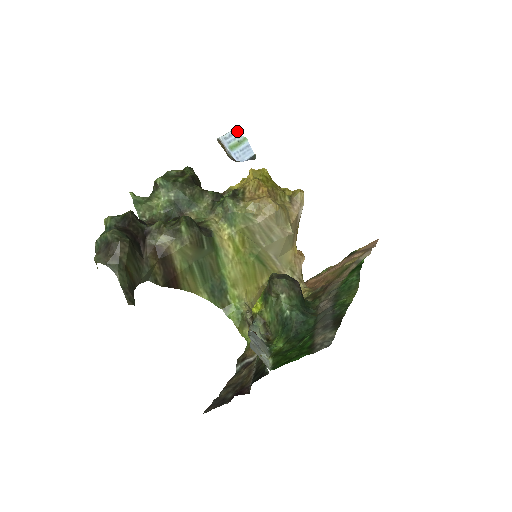
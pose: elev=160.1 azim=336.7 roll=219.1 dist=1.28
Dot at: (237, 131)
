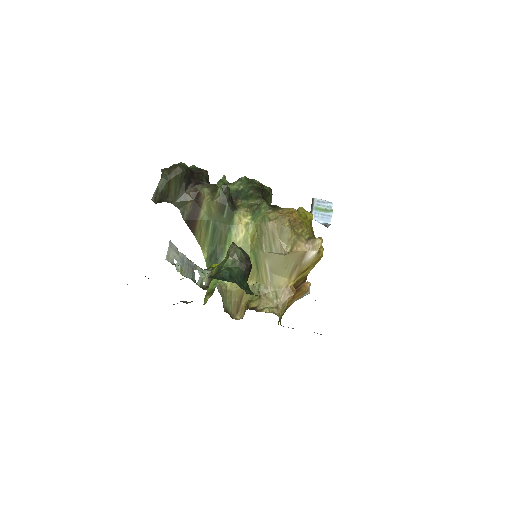
Dot at: (330, 203)
